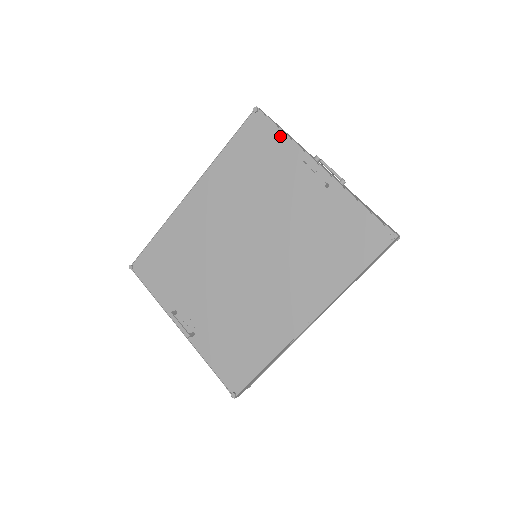
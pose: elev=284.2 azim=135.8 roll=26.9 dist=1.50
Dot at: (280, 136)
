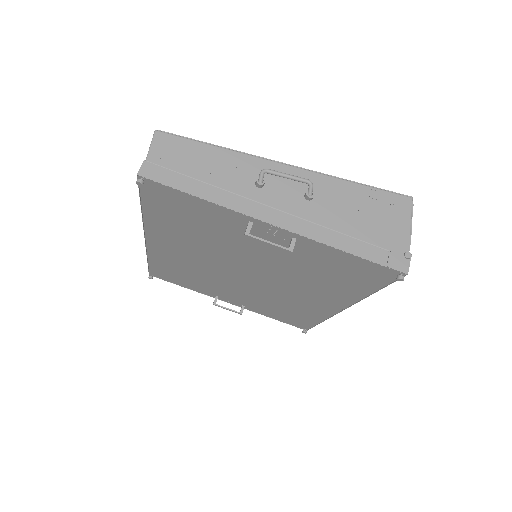
Dot at: (197, 201)
